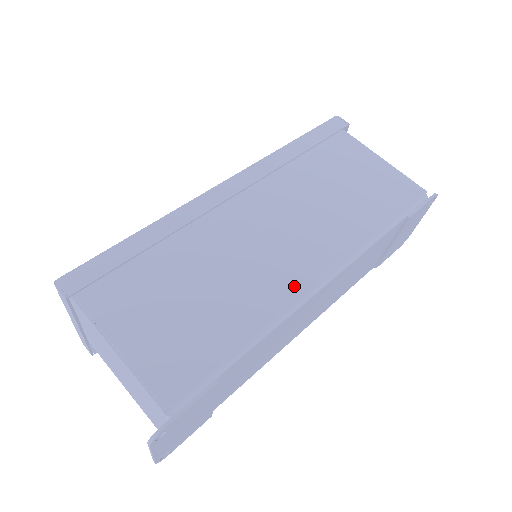
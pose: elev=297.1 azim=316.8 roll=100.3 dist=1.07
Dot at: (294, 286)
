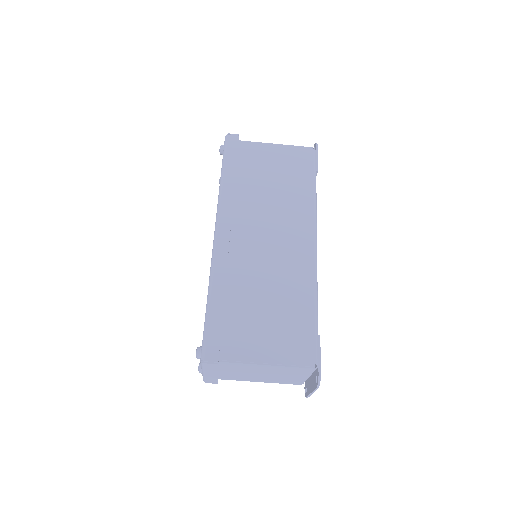
Dot at: (306, 259)
